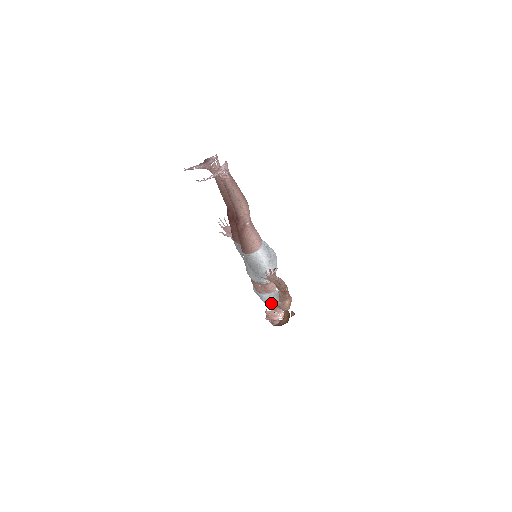
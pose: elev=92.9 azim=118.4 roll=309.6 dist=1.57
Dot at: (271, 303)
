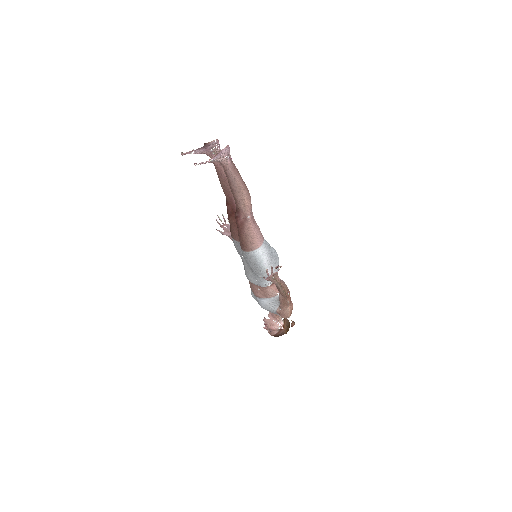
Dot at: (270, 309)
